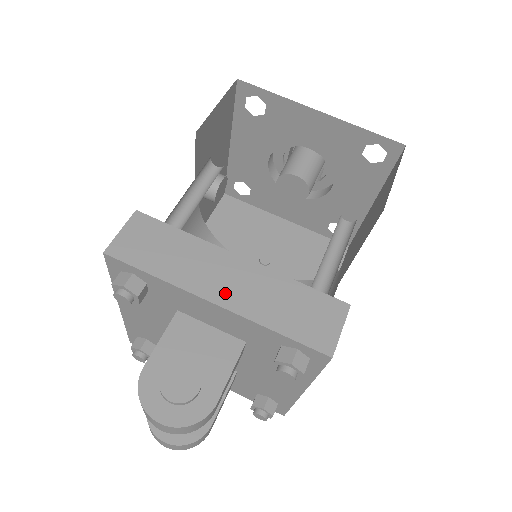
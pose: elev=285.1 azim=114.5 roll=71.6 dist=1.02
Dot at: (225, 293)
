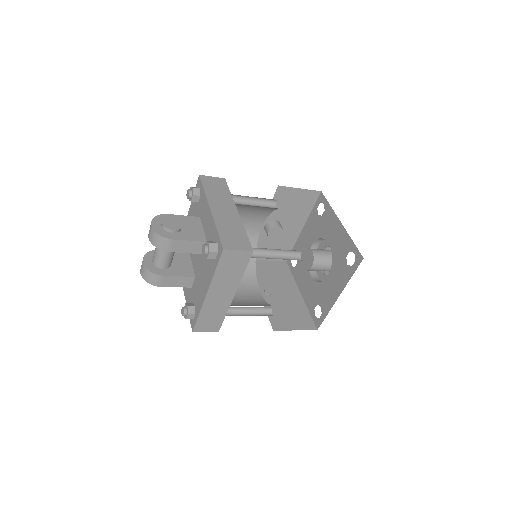
Dot at: (218, 210)
